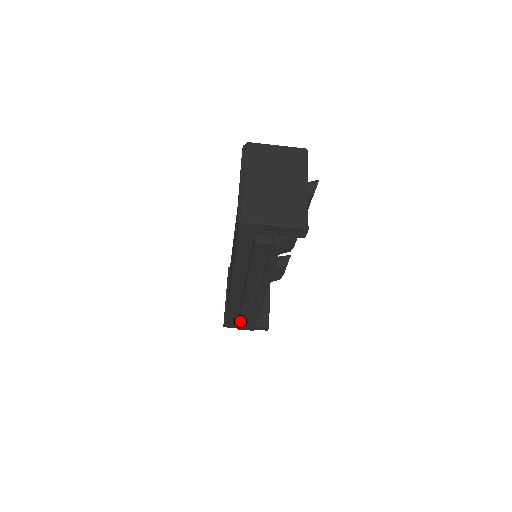
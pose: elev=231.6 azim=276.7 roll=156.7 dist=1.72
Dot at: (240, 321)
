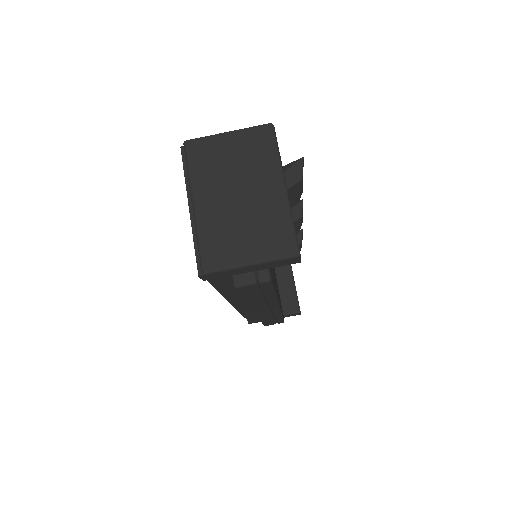
Dot at: (263, 323)
